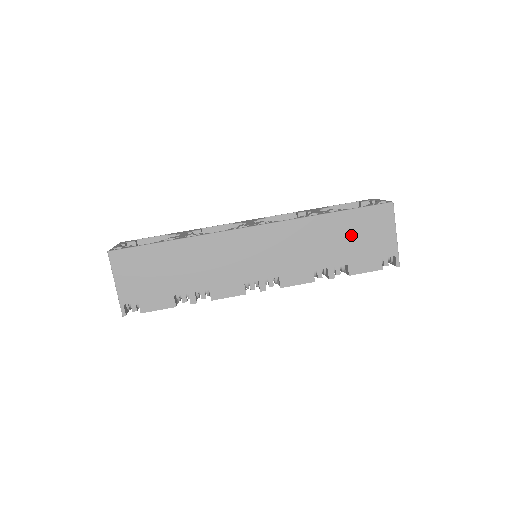
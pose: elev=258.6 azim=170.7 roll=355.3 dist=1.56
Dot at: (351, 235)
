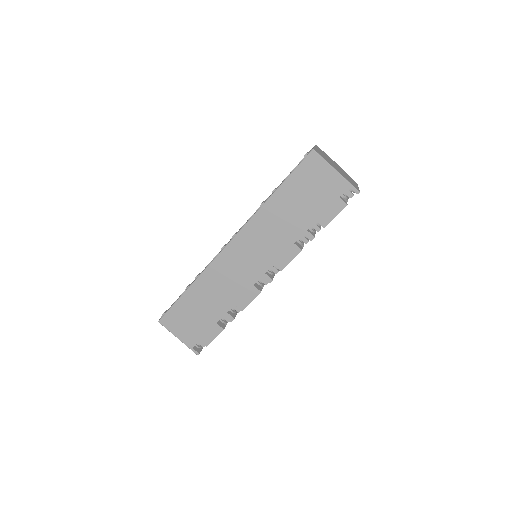
Dot at: (301, 198)
